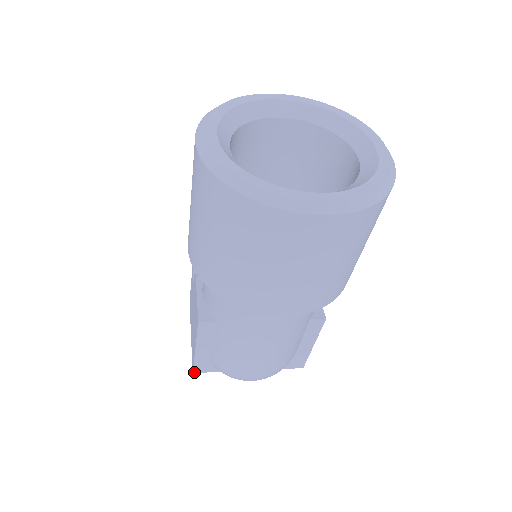
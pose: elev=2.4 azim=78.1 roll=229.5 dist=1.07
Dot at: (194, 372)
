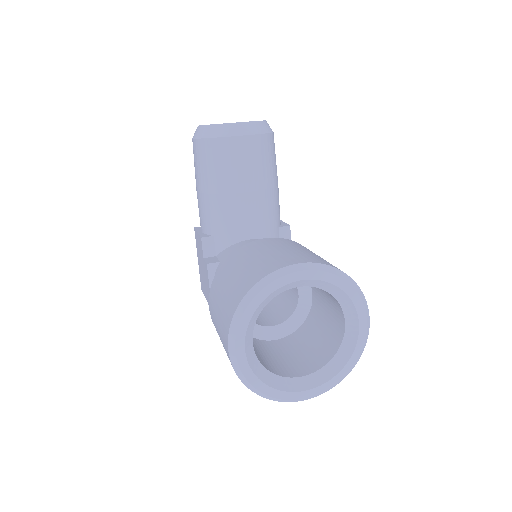
Dot at: occluded
